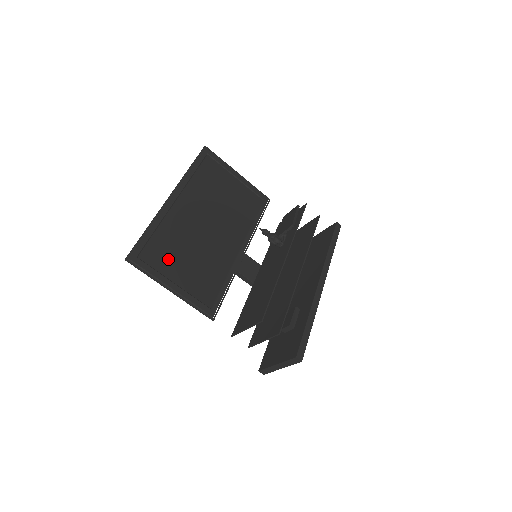
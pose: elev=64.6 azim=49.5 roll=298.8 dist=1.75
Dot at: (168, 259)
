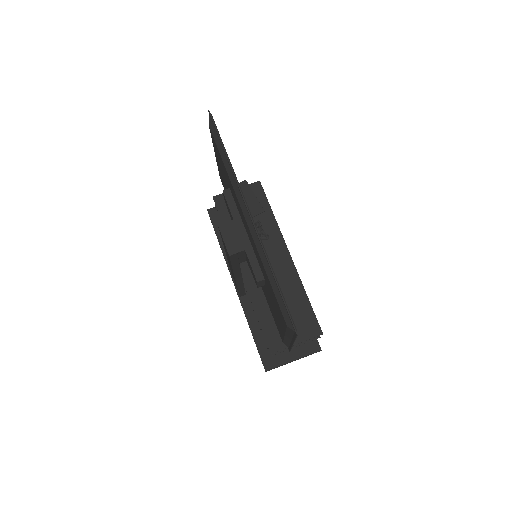
Dot at: occluded
